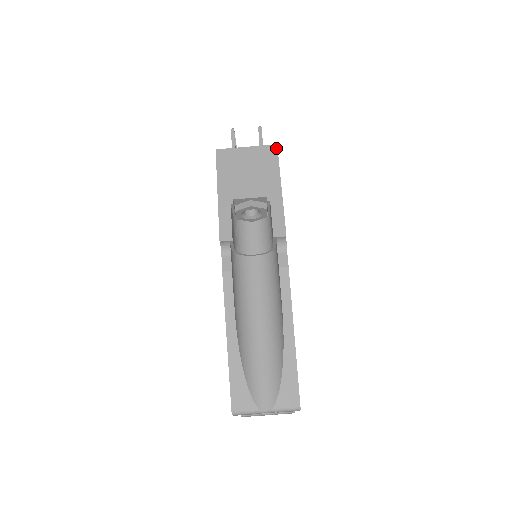
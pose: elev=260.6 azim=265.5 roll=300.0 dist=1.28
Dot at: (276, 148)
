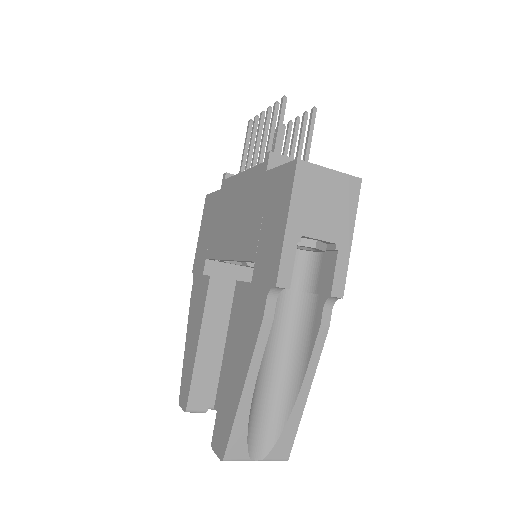
Dot at: (360, 183)
